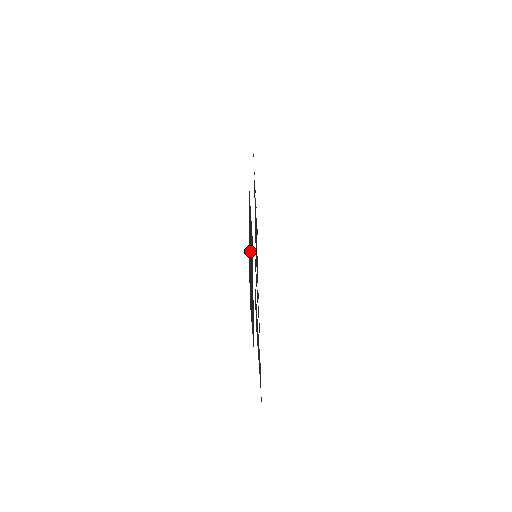
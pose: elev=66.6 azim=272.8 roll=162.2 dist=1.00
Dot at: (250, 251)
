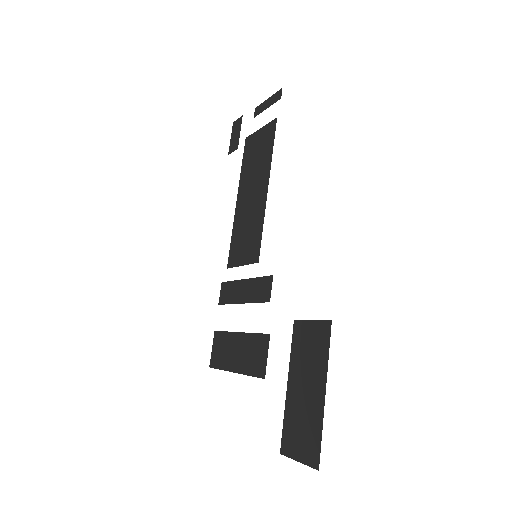
Dot at: (314, 393)
